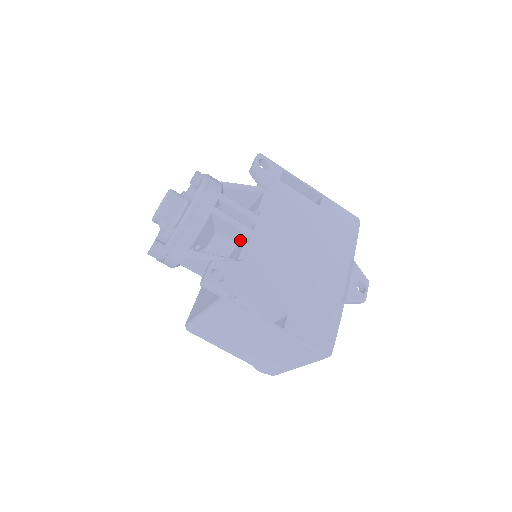
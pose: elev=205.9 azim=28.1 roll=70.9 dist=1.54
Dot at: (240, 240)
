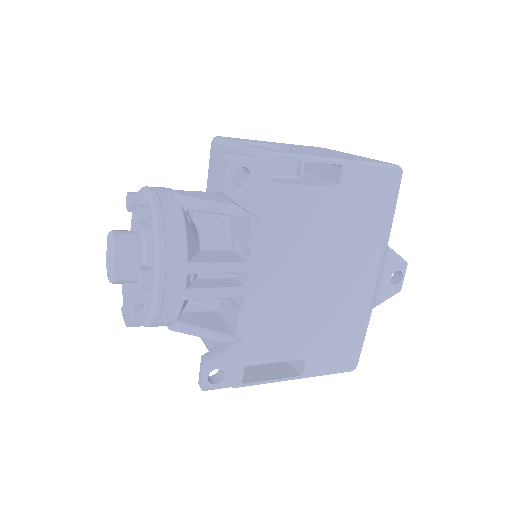
Dot at: occluded
